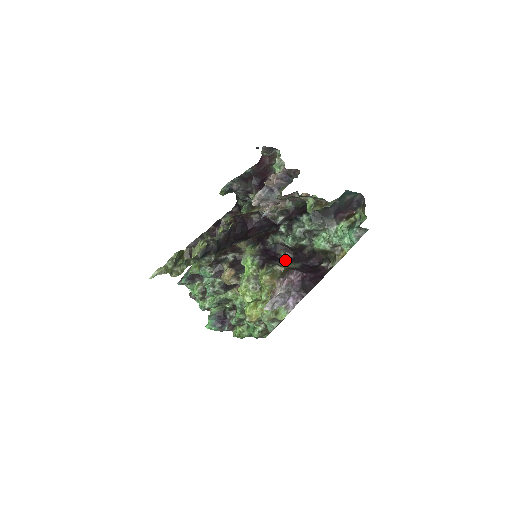
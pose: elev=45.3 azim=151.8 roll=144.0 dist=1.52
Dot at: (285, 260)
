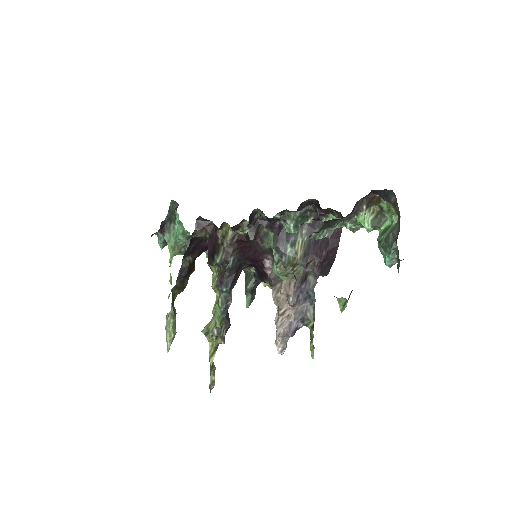
Dot at: (288, 234)
